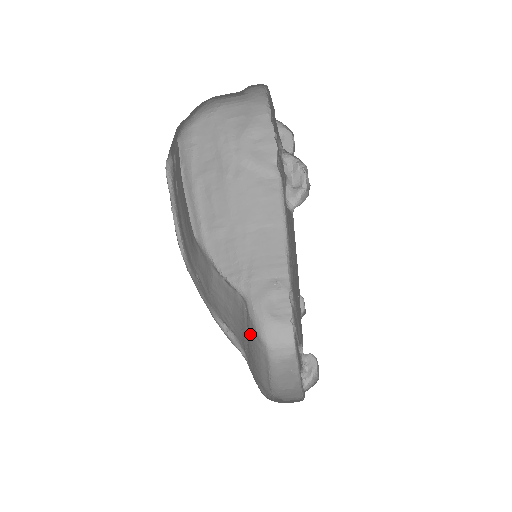
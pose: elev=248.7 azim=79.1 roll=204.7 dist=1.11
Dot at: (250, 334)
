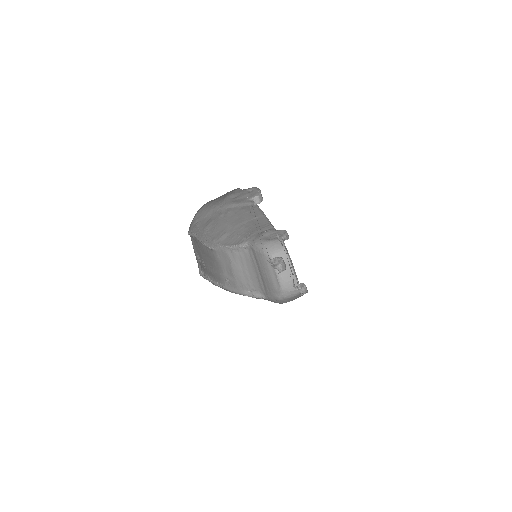
Dot at: (259, 263)
